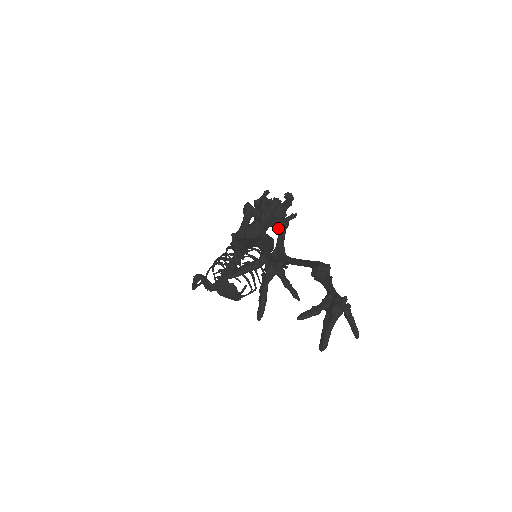
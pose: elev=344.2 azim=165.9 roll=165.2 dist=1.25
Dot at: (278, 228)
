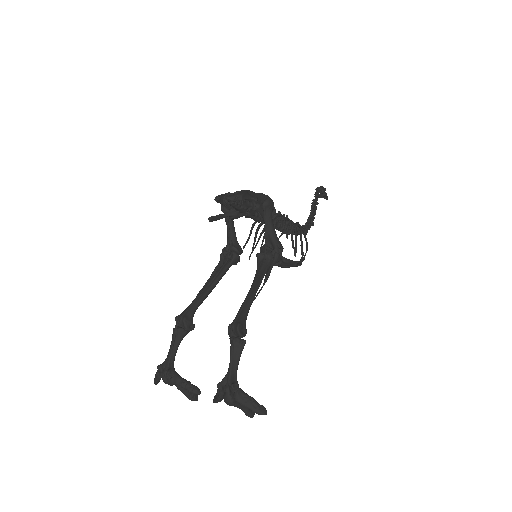
Dot at: (261, 214)
